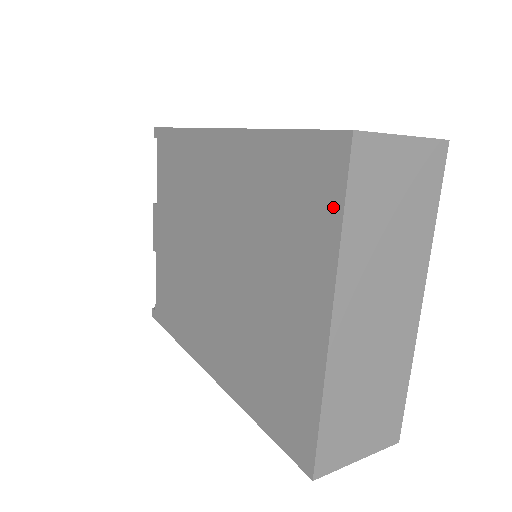
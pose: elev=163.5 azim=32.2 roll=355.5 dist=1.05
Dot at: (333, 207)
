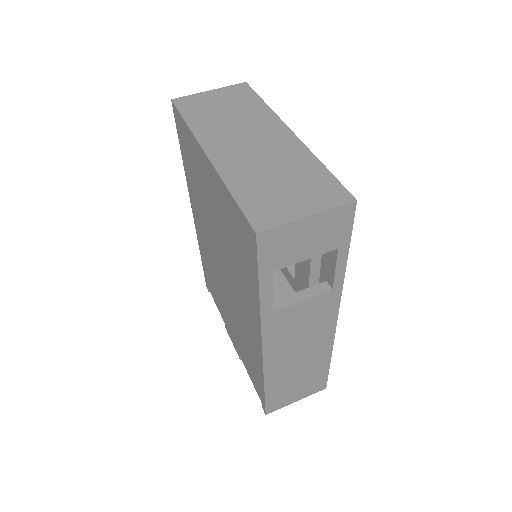
Dot at: (184, 127)
